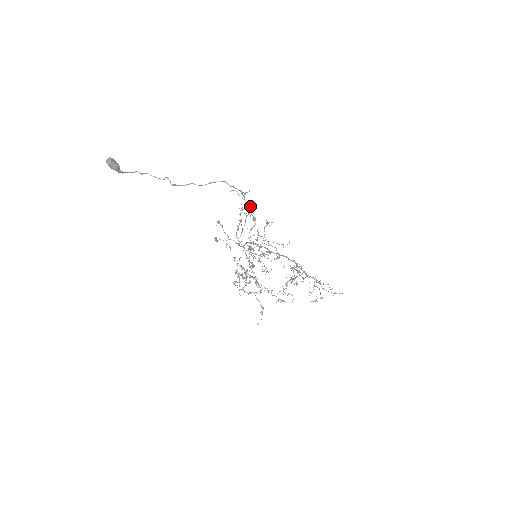
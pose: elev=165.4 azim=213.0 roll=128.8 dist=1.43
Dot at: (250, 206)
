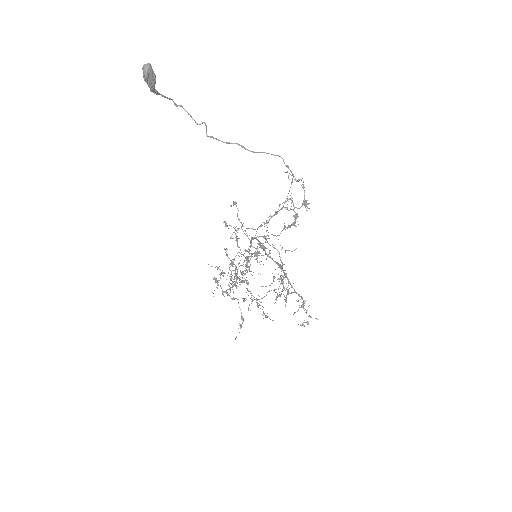
Dot at: (292, 198)
